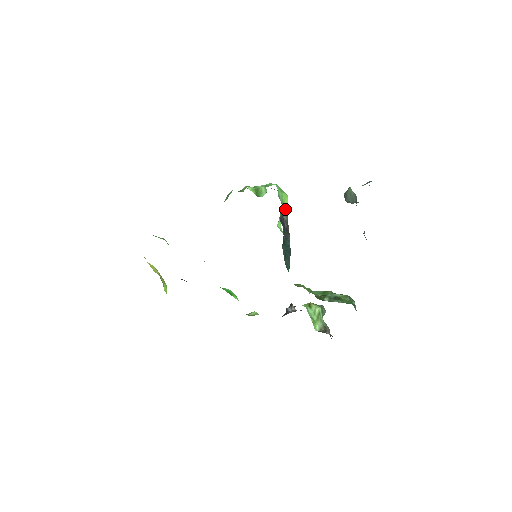
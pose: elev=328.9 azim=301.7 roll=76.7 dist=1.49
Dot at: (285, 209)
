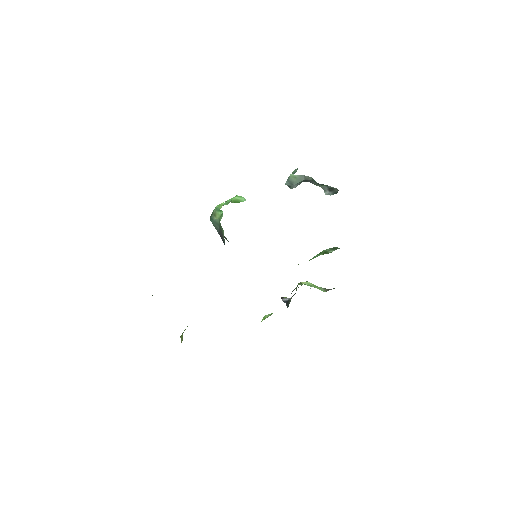
Dot at: occluded
